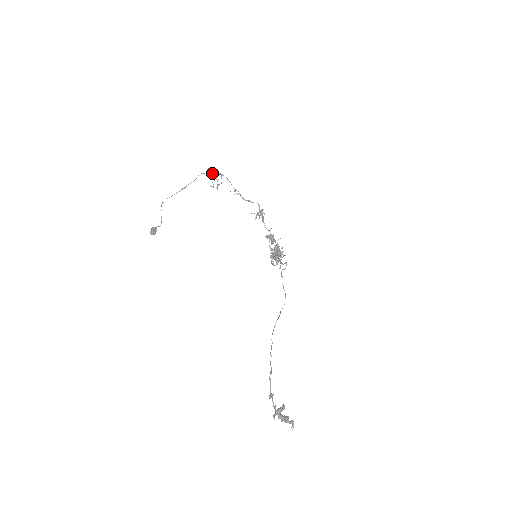
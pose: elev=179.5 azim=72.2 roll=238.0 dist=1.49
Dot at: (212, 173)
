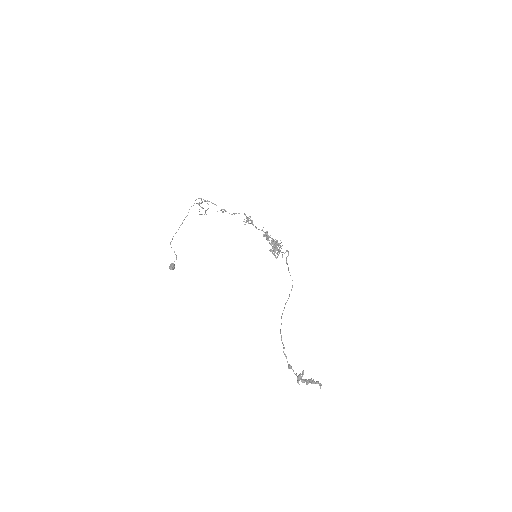
Dot at: occluded
